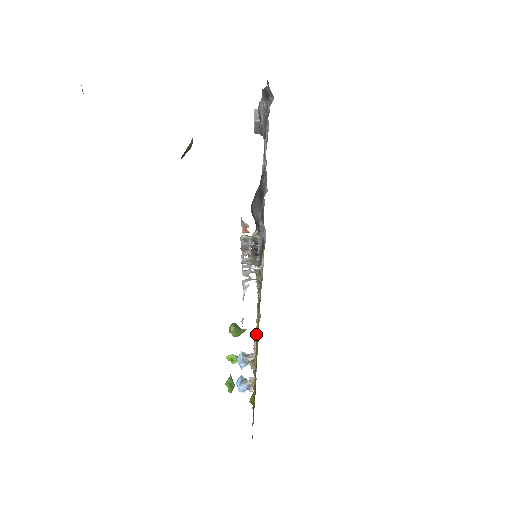
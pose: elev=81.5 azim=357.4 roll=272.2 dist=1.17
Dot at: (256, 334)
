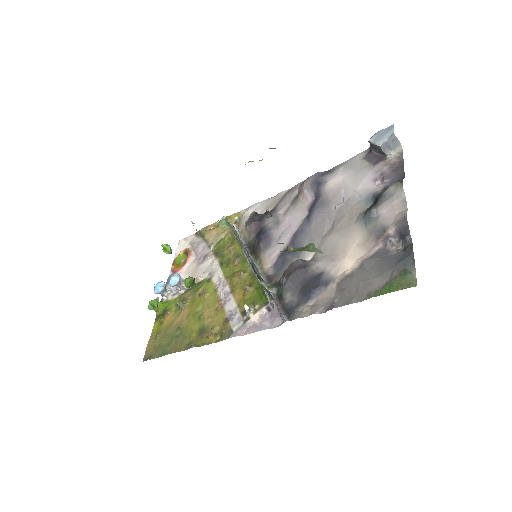
Dot at: (201, 288)
